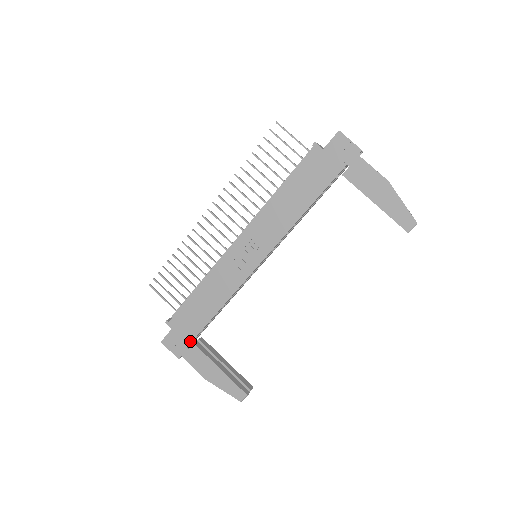
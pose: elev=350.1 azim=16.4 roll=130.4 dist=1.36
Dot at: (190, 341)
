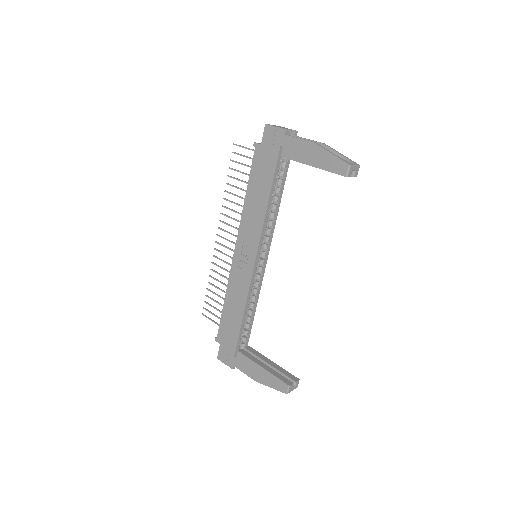
Dot at: (234, 349)
